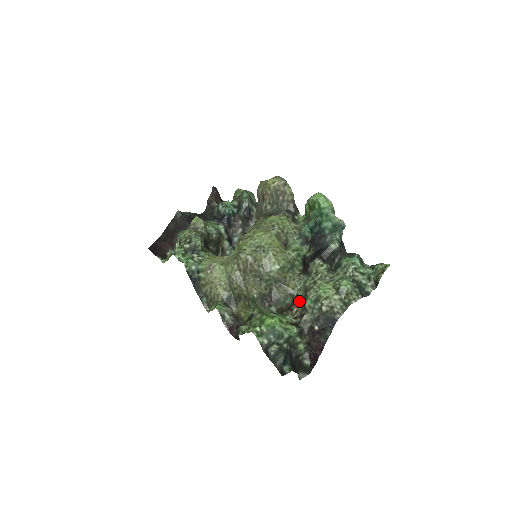
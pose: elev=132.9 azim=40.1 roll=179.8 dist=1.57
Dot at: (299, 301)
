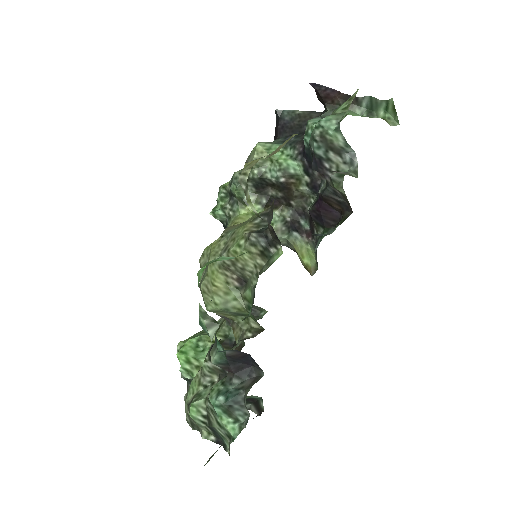
Dot at: occluded
